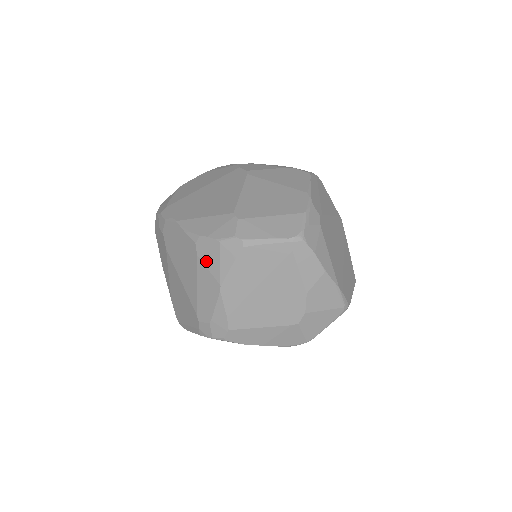
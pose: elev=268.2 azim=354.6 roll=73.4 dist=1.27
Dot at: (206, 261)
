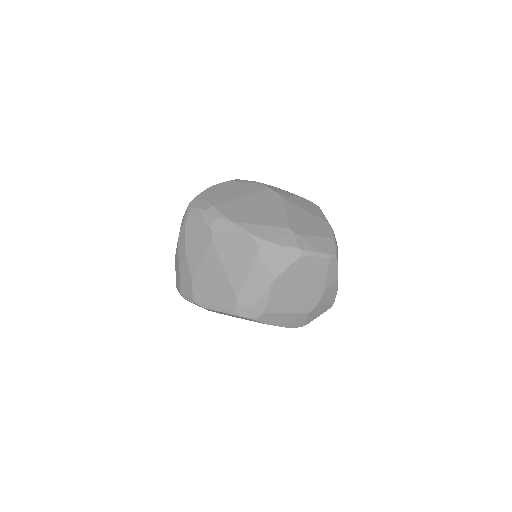
Dot at: (266, 260)
